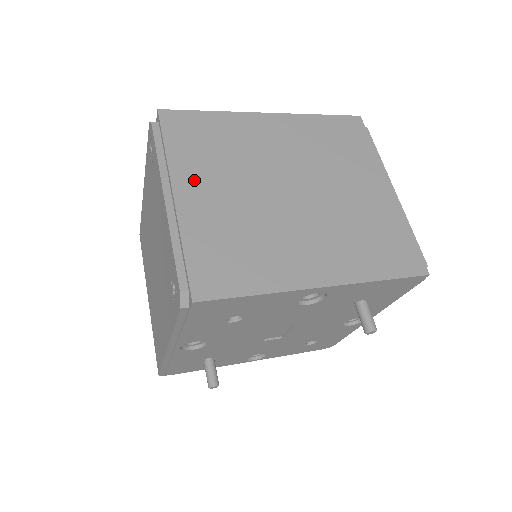
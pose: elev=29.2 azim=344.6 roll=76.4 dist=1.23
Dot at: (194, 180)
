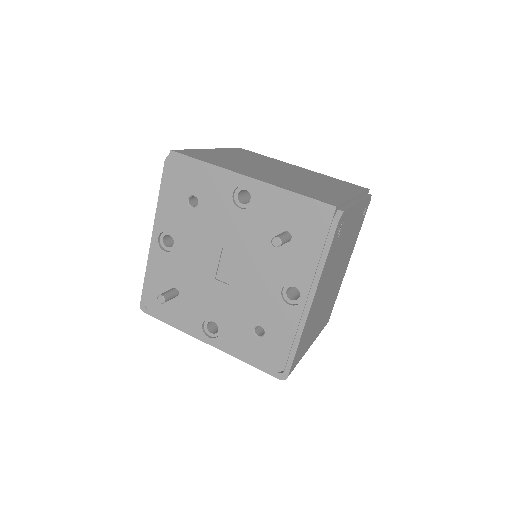
Dot at: (227, 152)
